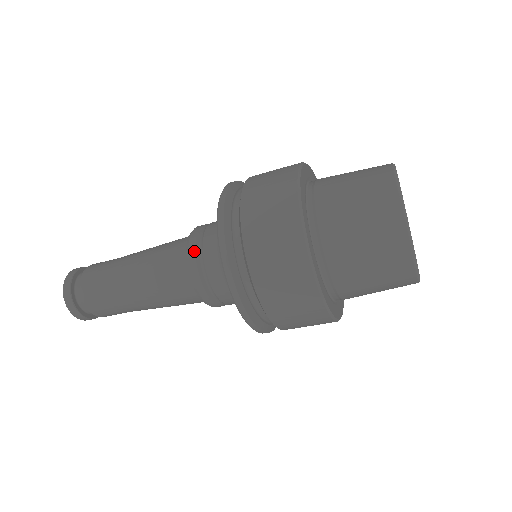
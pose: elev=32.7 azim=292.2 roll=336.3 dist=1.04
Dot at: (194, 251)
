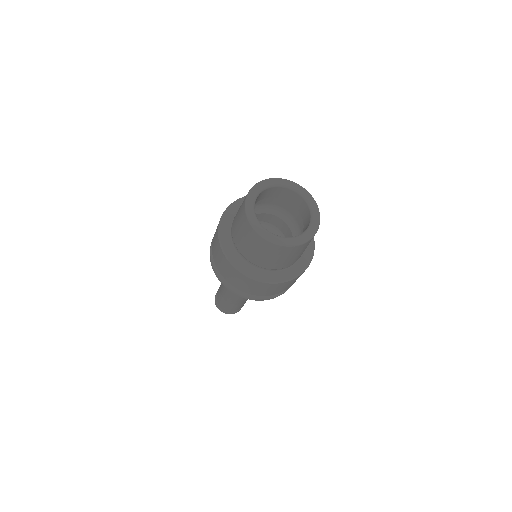
Dot at: occluded
